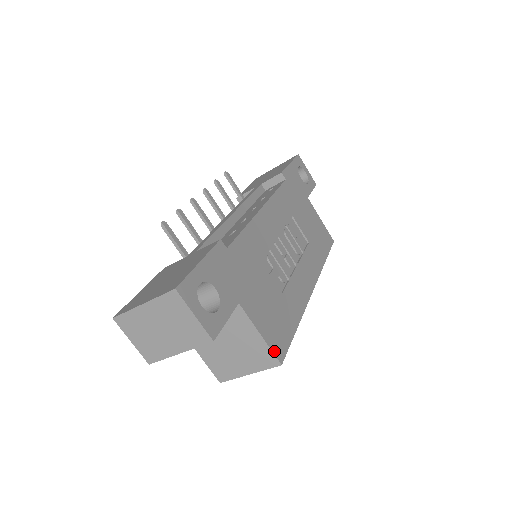
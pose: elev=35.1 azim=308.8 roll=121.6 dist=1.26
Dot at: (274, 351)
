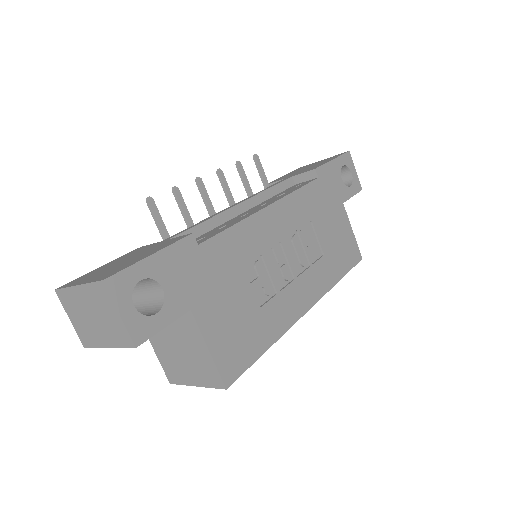
Dot at: (221, 372)
